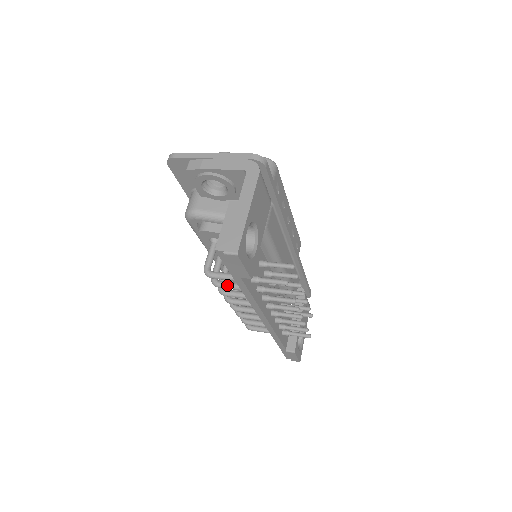
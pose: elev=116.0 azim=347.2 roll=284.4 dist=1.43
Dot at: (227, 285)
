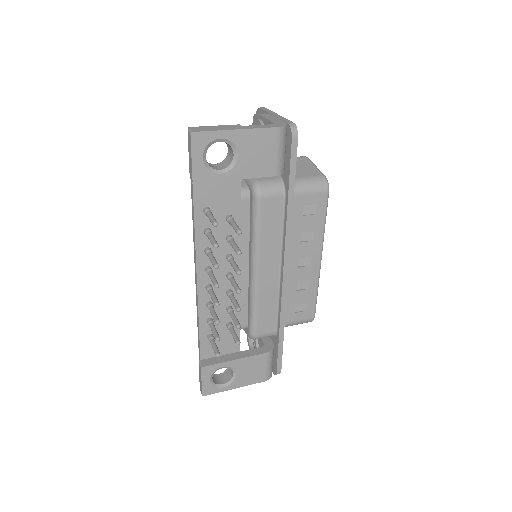
Dot at: occluded
